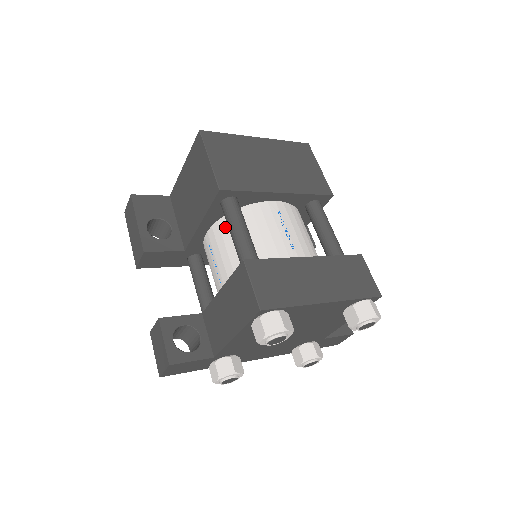
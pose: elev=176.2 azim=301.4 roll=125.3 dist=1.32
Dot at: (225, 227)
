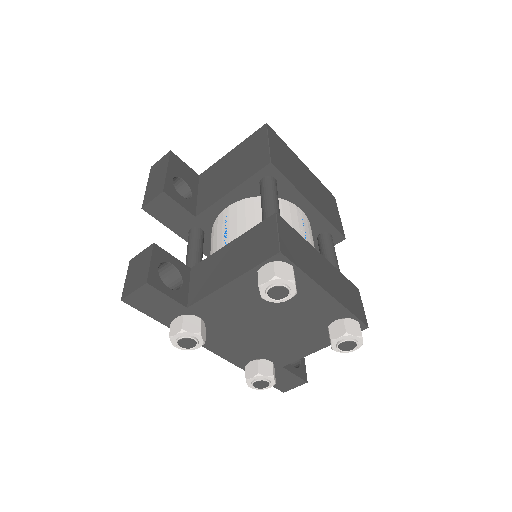
Dot at: (251, 204)
